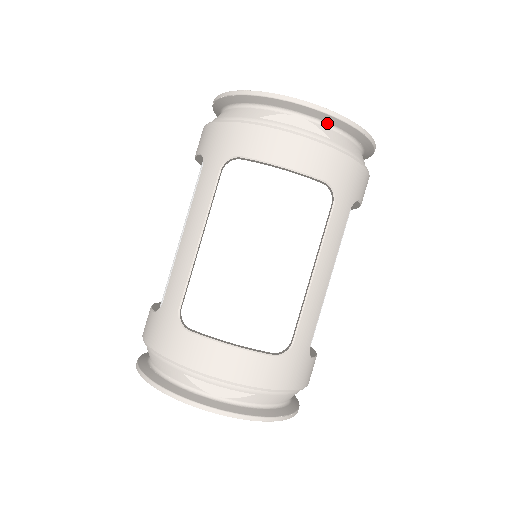
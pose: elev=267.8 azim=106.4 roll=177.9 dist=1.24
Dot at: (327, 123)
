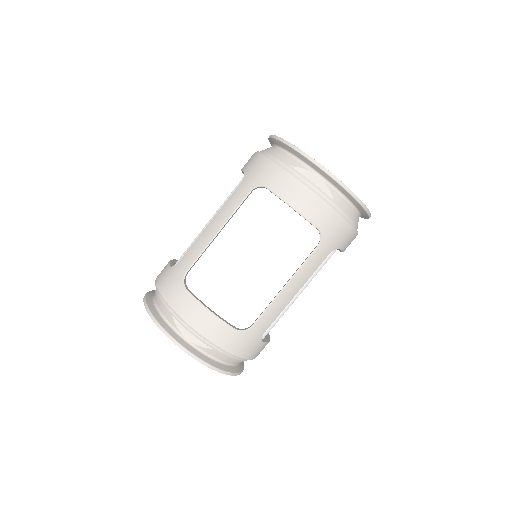
Dot at: (337, 188)
